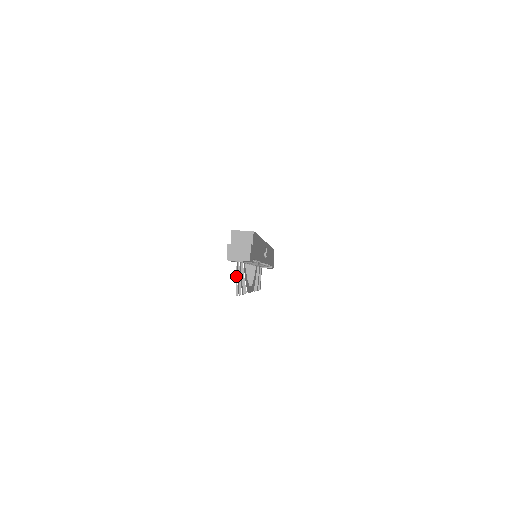
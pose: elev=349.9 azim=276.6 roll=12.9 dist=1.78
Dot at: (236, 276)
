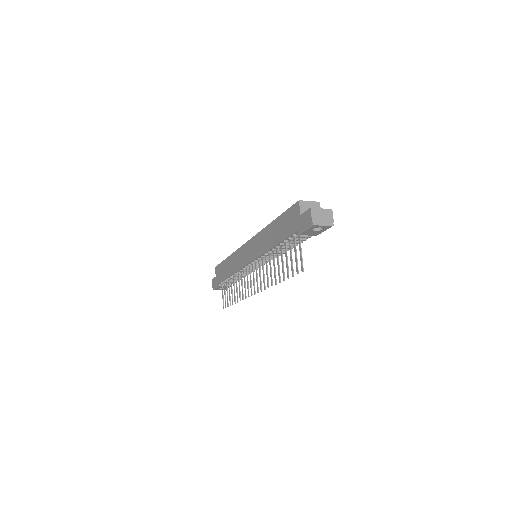
Dot at: (301, 250)
